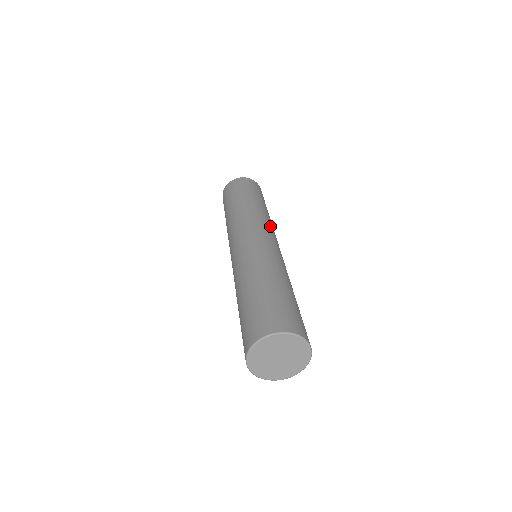
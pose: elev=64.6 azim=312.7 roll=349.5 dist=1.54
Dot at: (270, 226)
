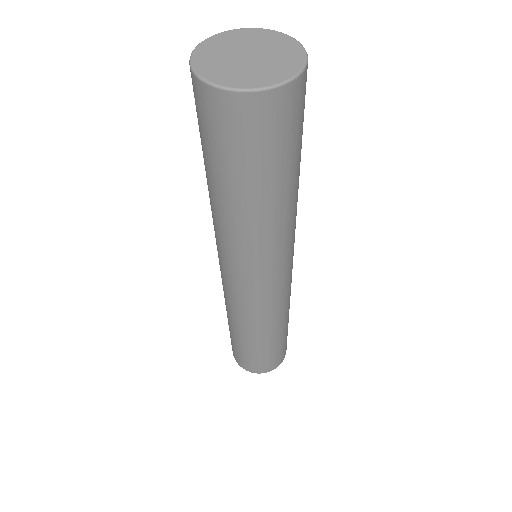
Dot at: occluded
